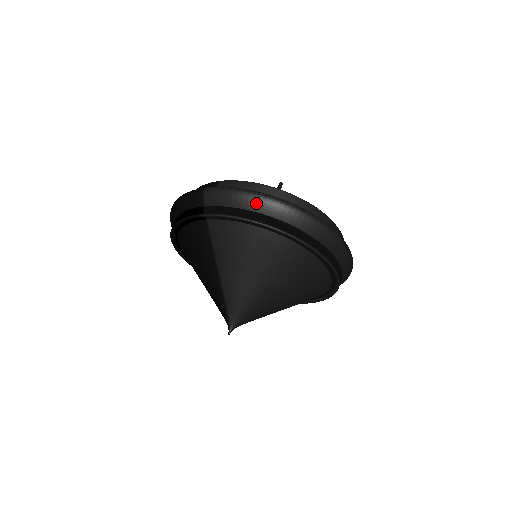
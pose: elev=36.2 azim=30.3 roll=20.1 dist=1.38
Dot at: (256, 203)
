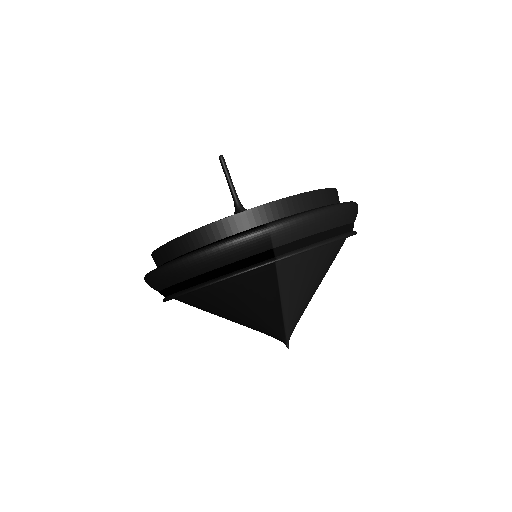
Dot at: (331, 220)
